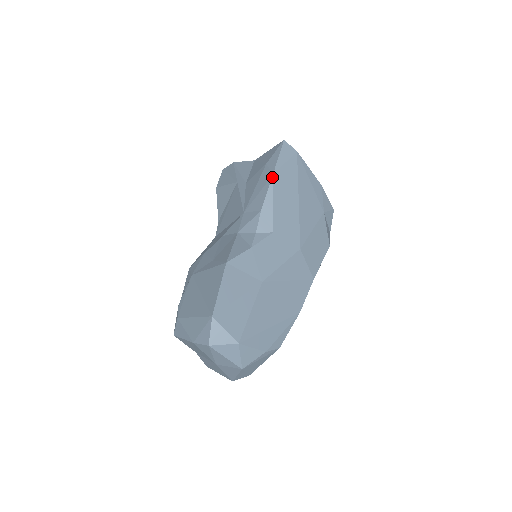
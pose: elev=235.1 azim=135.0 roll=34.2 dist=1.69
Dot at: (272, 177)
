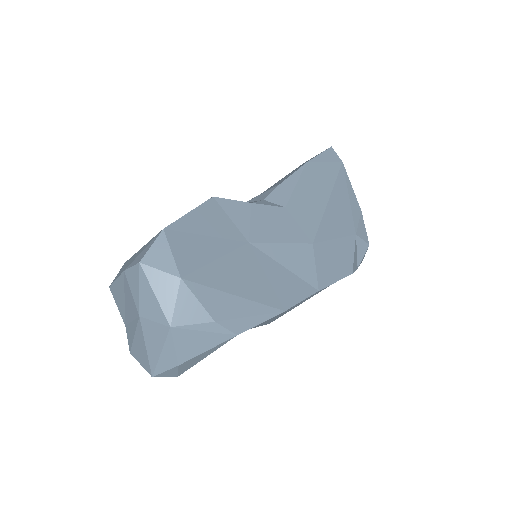
Dot at: (305, 163)
